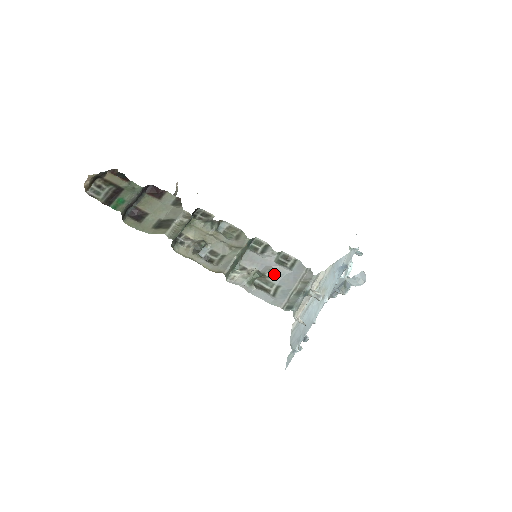
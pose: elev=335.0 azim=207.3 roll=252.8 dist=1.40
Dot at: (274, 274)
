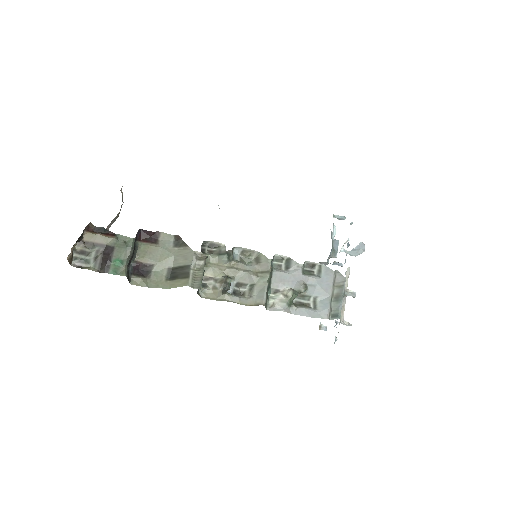
Dot at: (307, 287)
